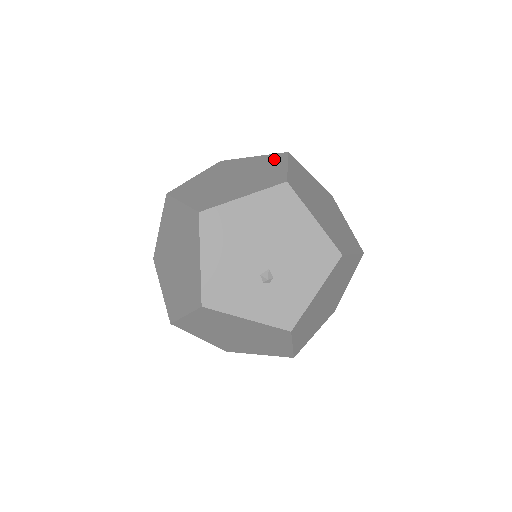
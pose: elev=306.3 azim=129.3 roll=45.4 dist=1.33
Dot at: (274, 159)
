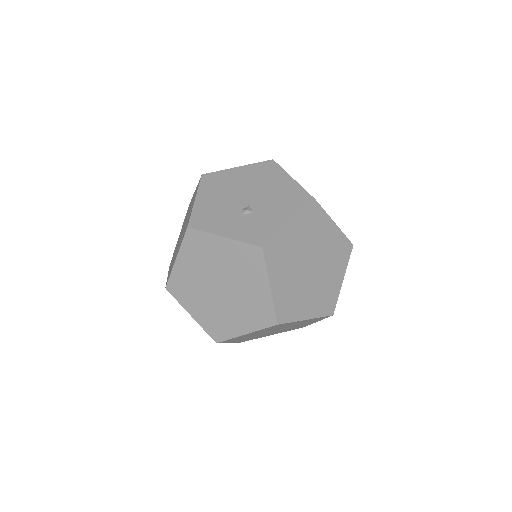
Dot at: occluded
